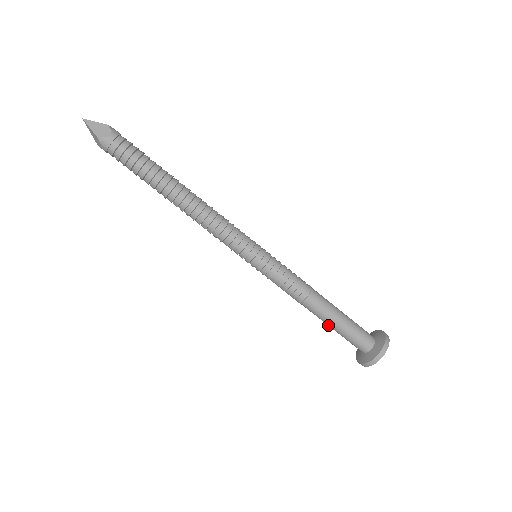
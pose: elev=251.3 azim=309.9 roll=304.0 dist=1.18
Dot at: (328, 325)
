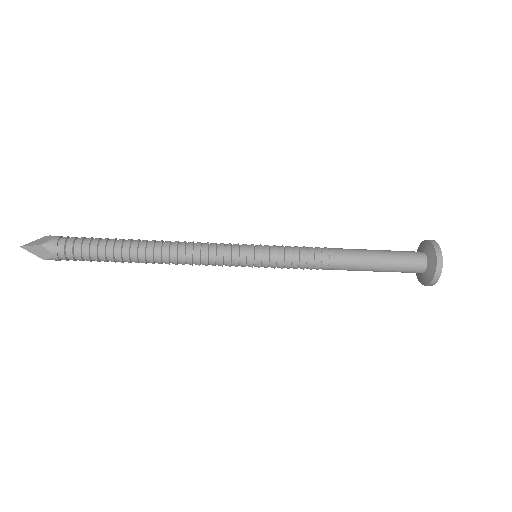
Dot at: occluded
